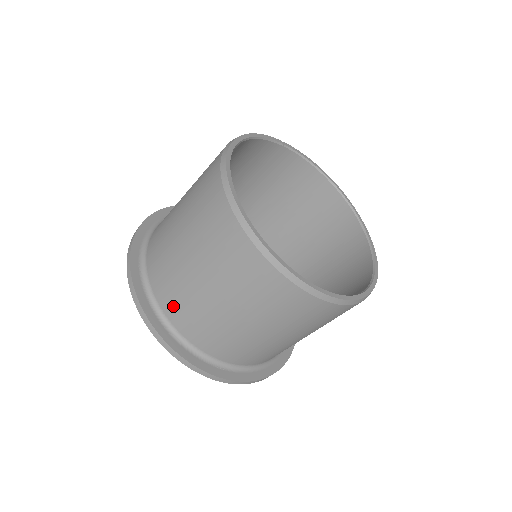
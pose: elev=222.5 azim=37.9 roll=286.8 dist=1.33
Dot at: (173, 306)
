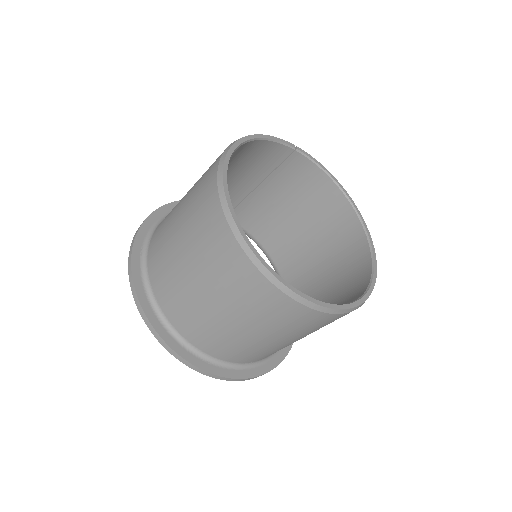
Dot at: (164, 294)
